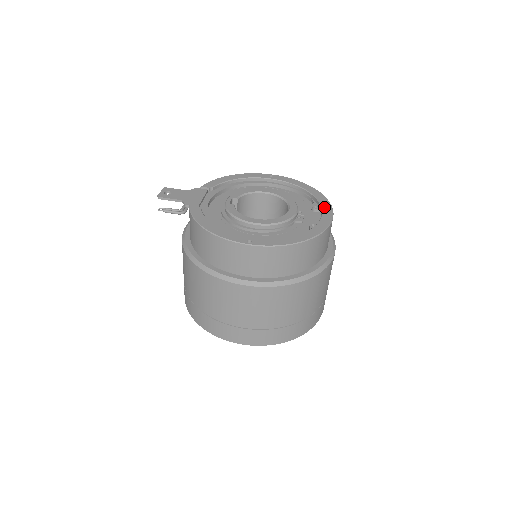
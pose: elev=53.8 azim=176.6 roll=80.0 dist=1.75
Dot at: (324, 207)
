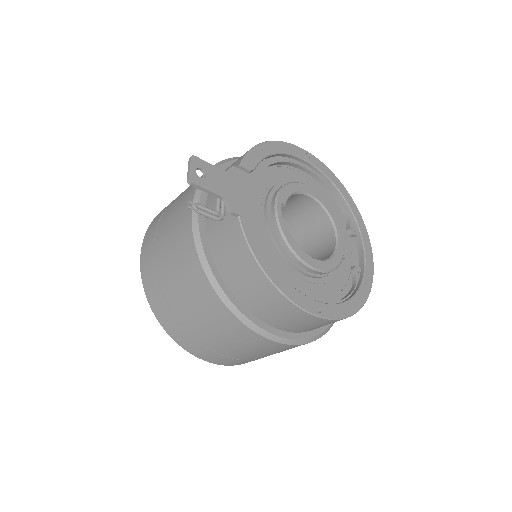
Dot at: (364, 238)
